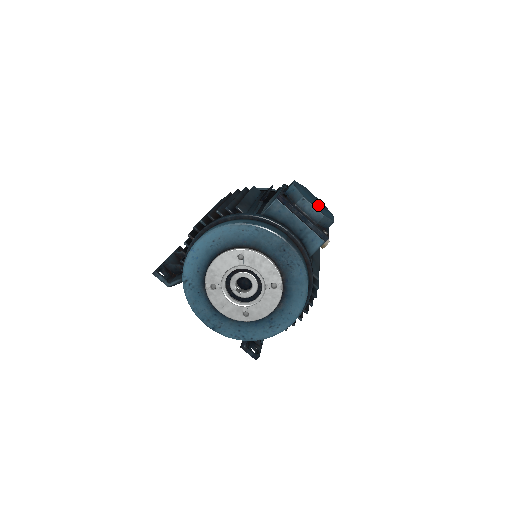
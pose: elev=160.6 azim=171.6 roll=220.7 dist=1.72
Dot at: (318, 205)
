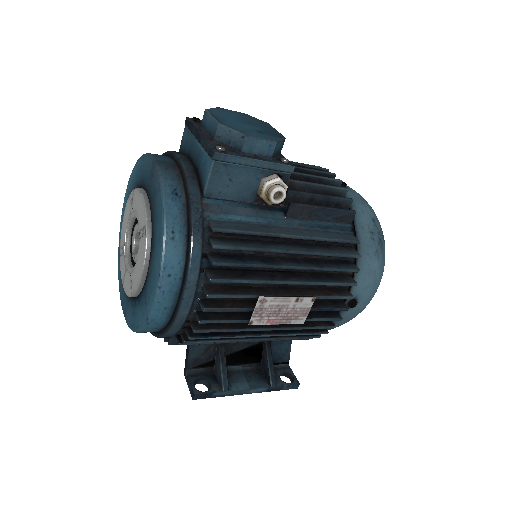
Dot at: (242, 124)
